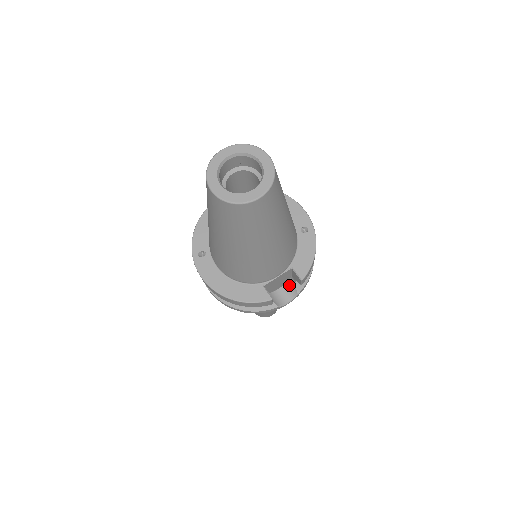
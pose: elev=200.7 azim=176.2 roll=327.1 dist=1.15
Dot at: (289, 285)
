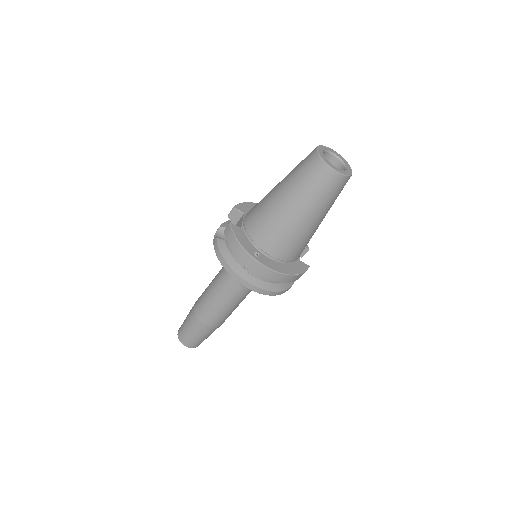
Dot at: occluded
